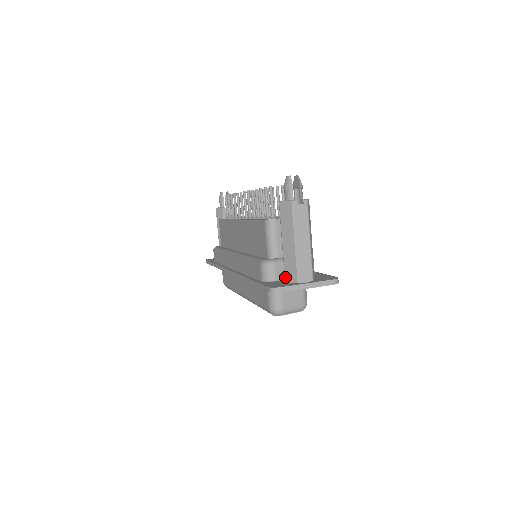
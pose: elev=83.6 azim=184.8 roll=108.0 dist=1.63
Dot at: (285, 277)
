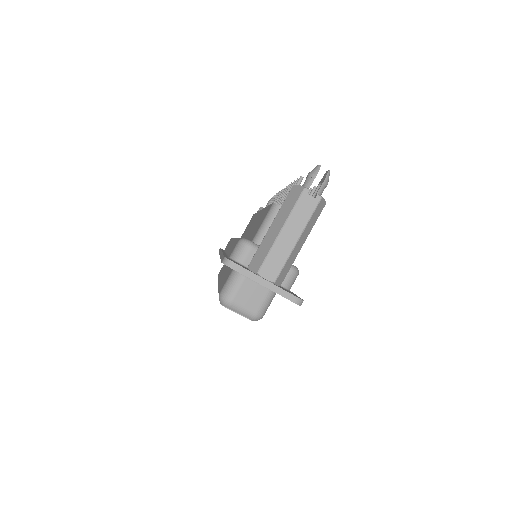
Dot at: (250, 262)
